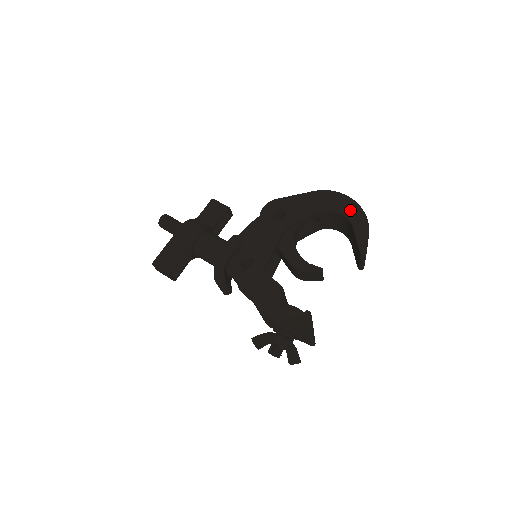
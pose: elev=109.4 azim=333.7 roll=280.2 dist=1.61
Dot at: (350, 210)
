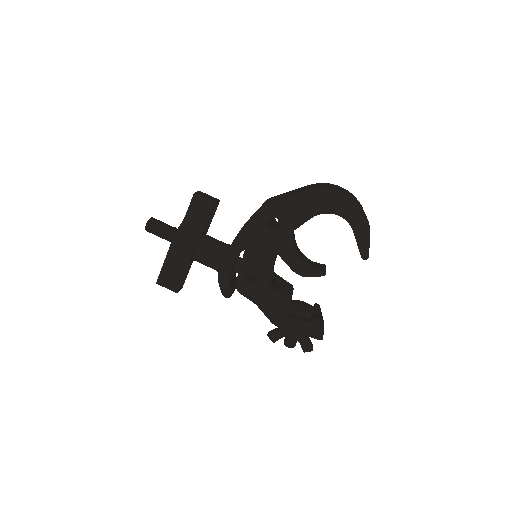
Dot at: (349, 211)
